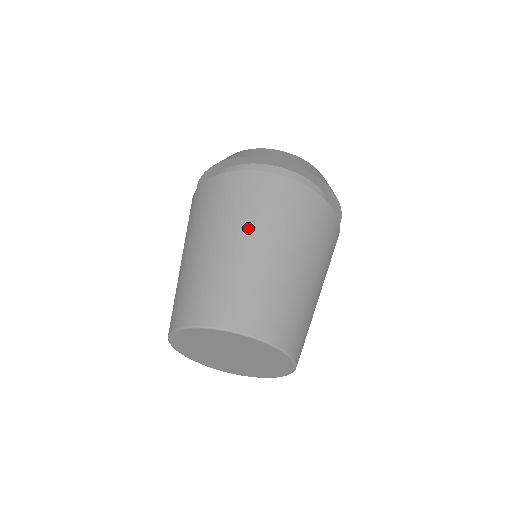
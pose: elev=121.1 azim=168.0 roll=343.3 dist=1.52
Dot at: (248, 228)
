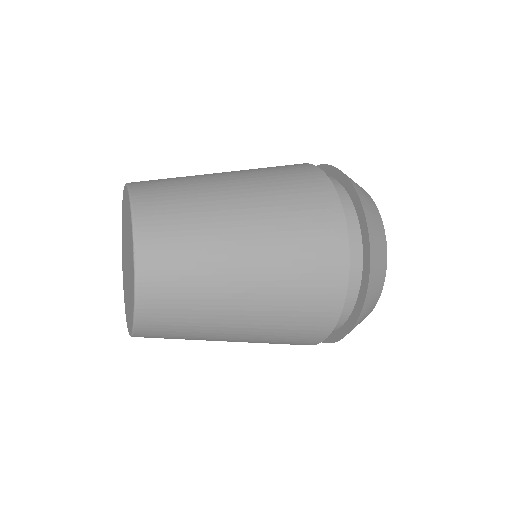
Dot at: occluded
